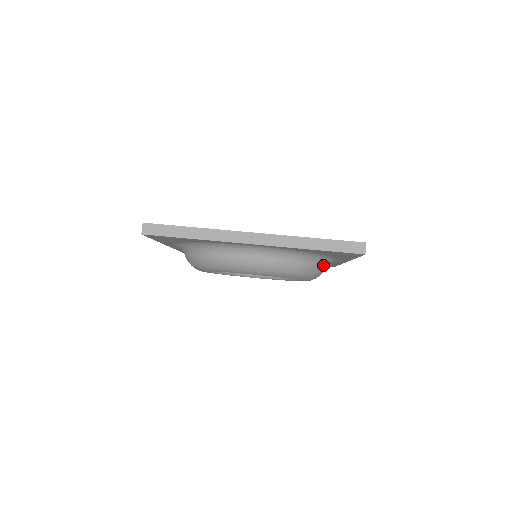
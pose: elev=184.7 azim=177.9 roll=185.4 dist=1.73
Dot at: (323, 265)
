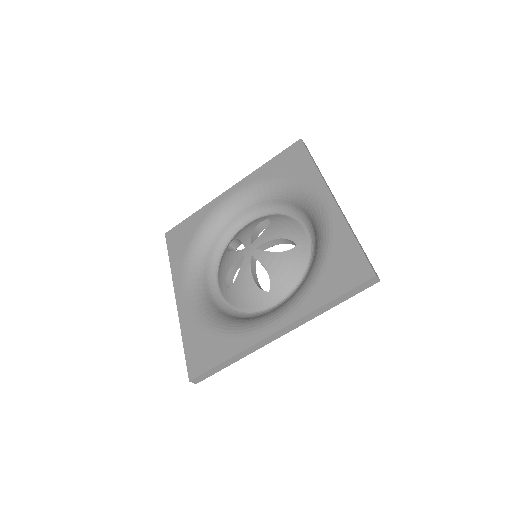
Dot at: occluded
